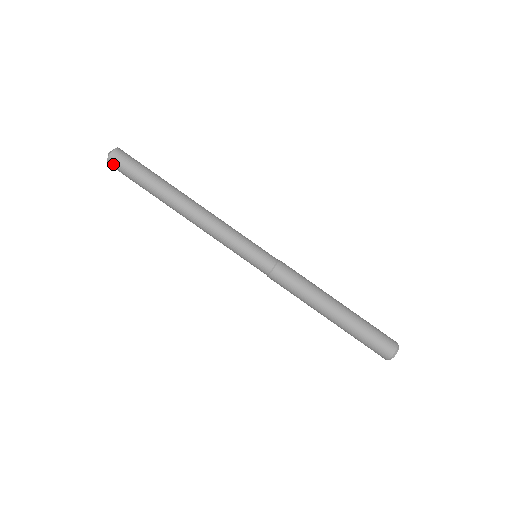
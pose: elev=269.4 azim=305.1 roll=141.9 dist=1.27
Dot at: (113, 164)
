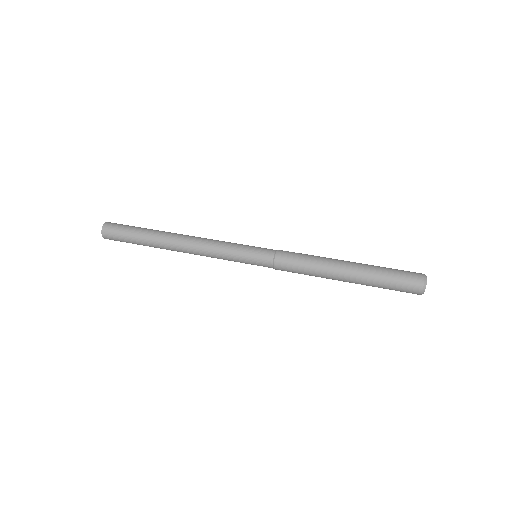
Dot at: (107, 235)
